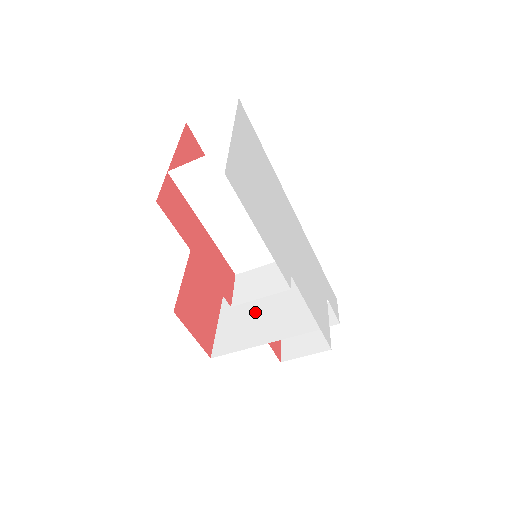
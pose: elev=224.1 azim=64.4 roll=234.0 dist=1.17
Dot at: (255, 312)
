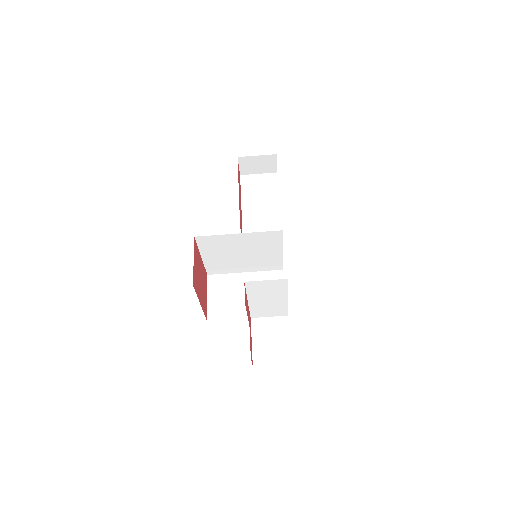
Dot at: occluded
